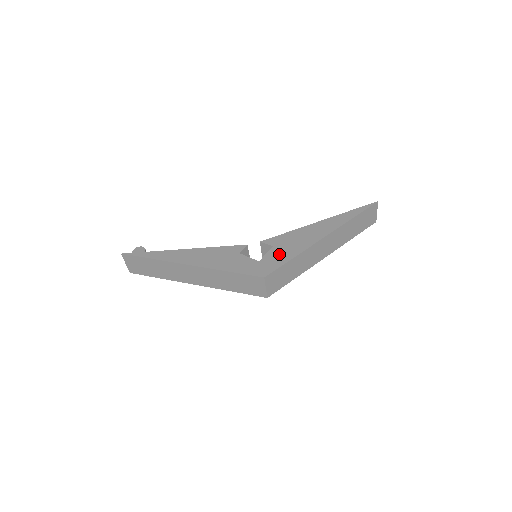
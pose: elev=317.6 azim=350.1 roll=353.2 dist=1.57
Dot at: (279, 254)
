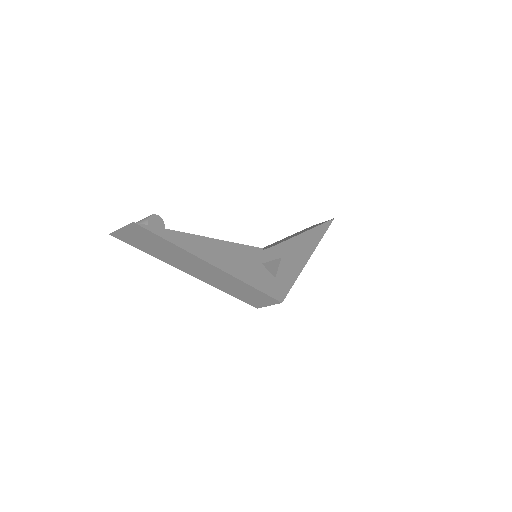
Dot at: (288, 271)
